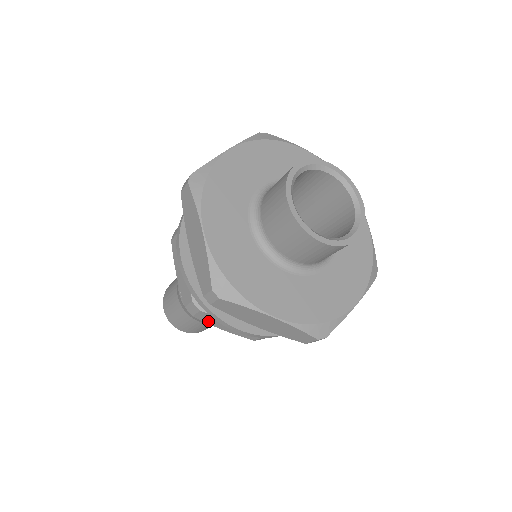
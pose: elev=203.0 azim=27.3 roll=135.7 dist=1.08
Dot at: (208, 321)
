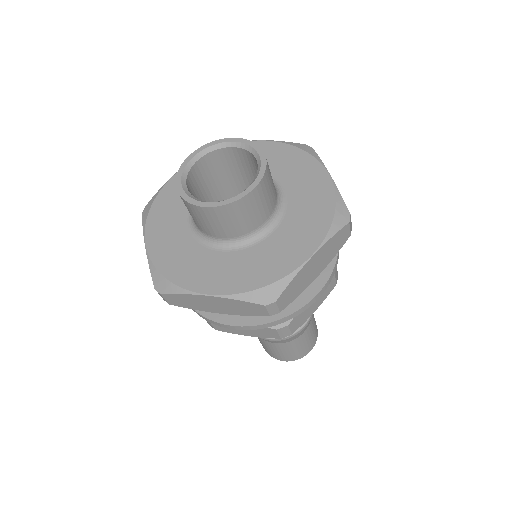
Dot at: occluded
